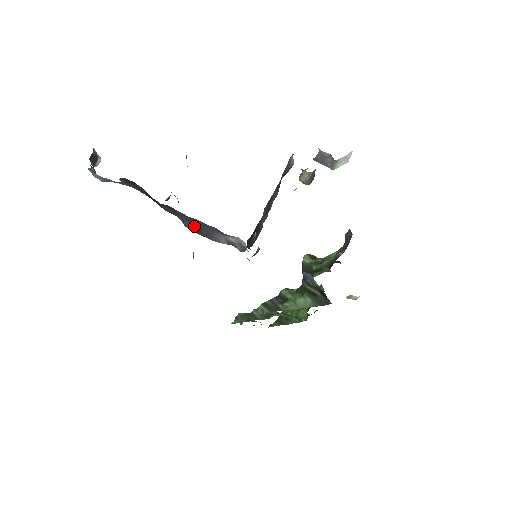
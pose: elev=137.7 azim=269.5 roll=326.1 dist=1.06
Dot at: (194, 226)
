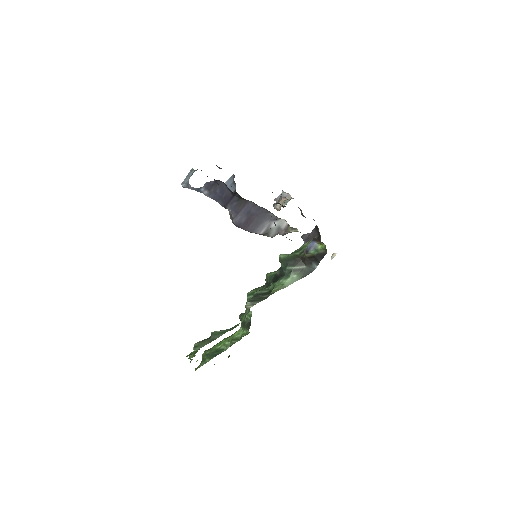
Dot at: (247, 220)
